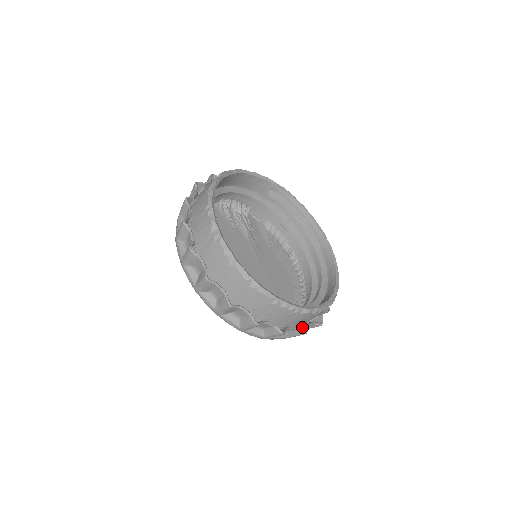
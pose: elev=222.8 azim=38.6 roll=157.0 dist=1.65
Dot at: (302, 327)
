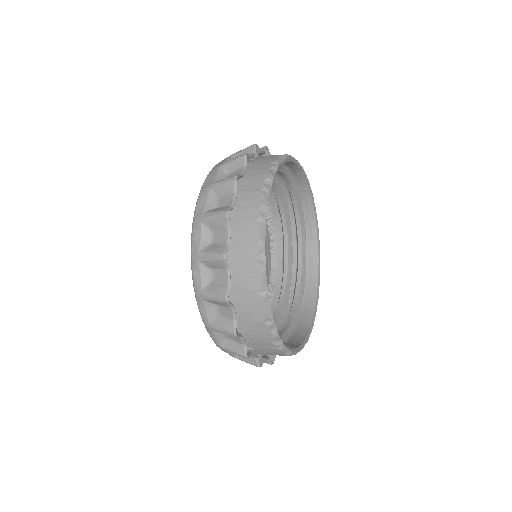
Dot at: occluded
